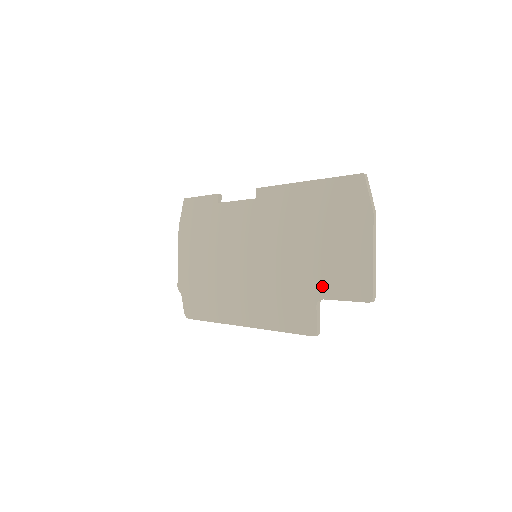
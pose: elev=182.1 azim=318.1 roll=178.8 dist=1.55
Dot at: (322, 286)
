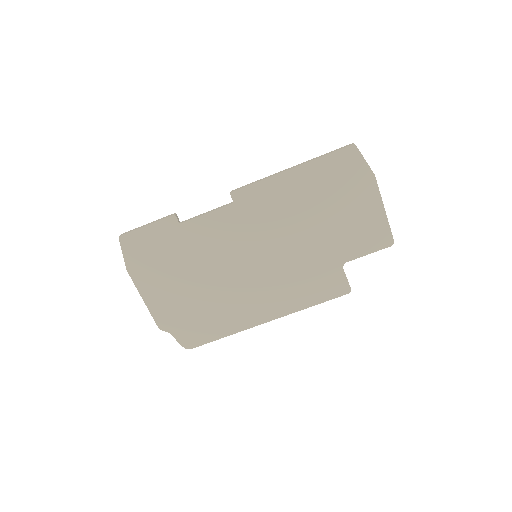
Dot at: (344, 252)
